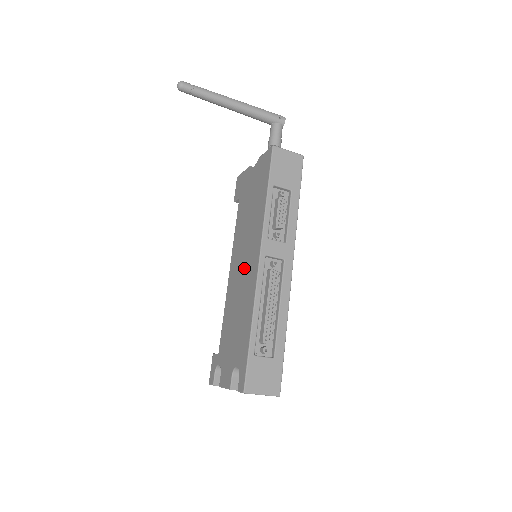
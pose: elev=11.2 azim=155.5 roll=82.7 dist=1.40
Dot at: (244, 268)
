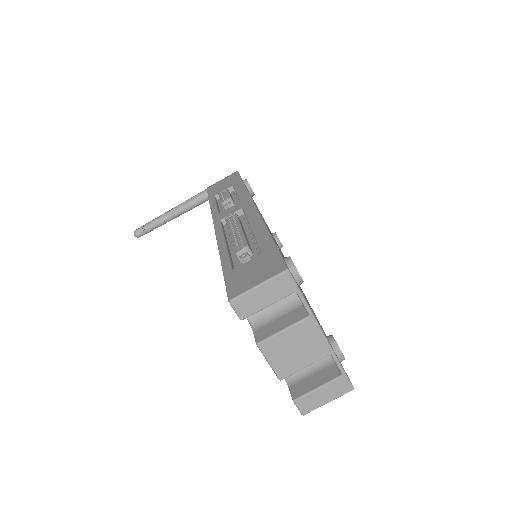
Dot at: occluded
